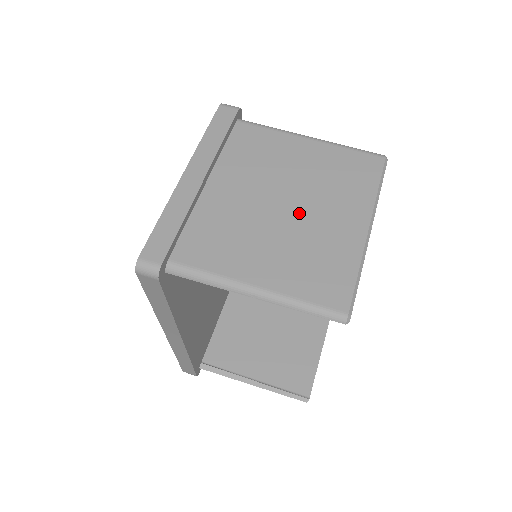
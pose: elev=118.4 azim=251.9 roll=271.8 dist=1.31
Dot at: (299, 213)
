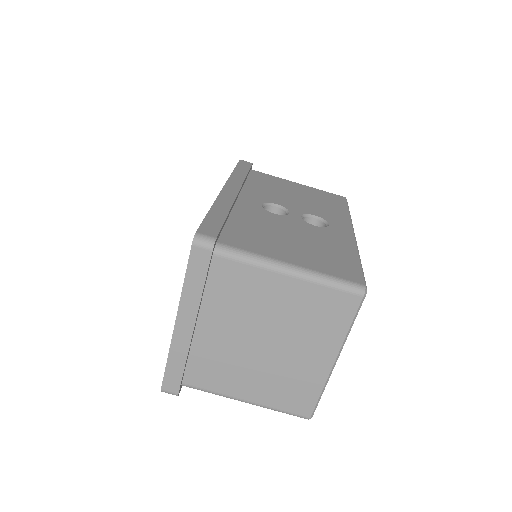
Dot at: (277, 350)
